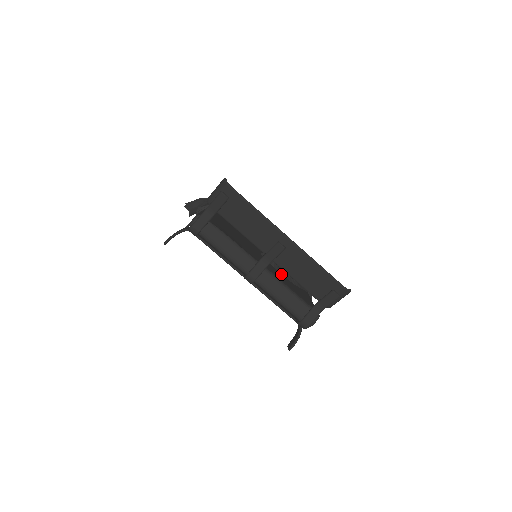
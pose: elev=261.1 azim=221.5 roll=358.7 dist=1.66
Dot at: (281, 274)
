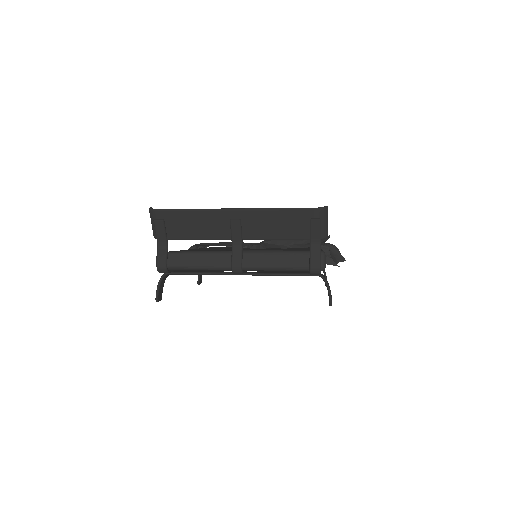
Dot at: occluded
